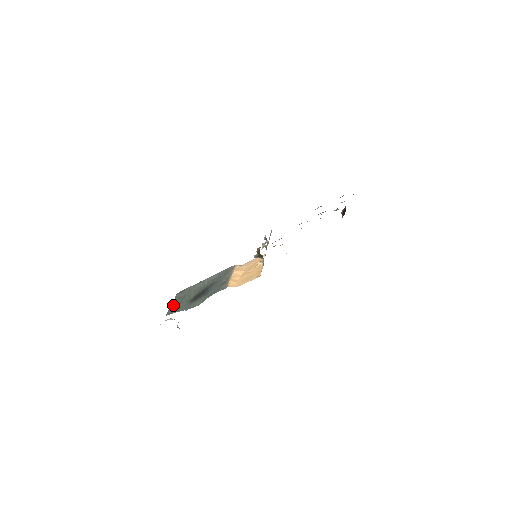
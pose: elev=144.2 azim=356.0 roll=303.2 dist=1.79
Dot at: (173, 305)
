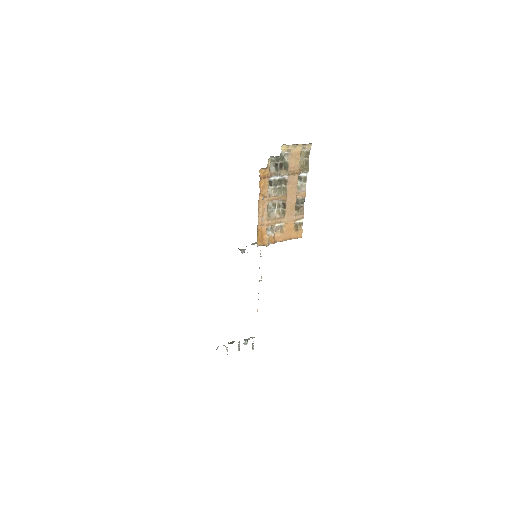
Dot at: occluded
